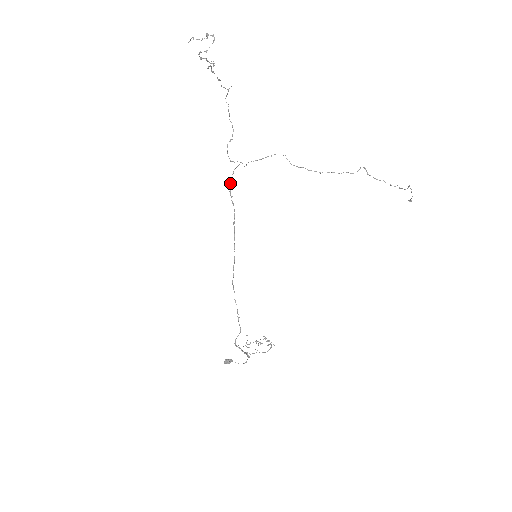
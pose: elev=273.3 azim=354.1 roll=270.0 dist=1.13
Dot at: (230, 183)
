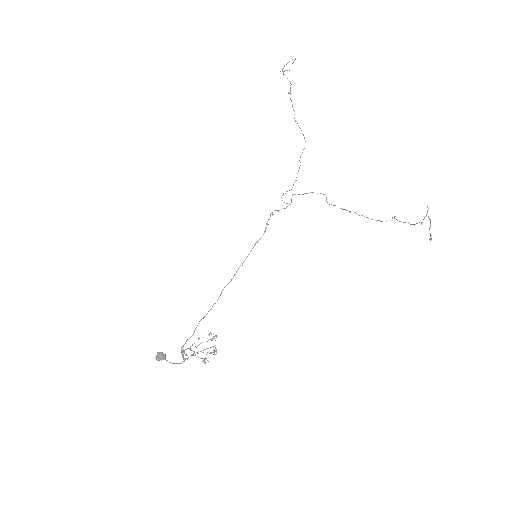
Dot at: occluded
